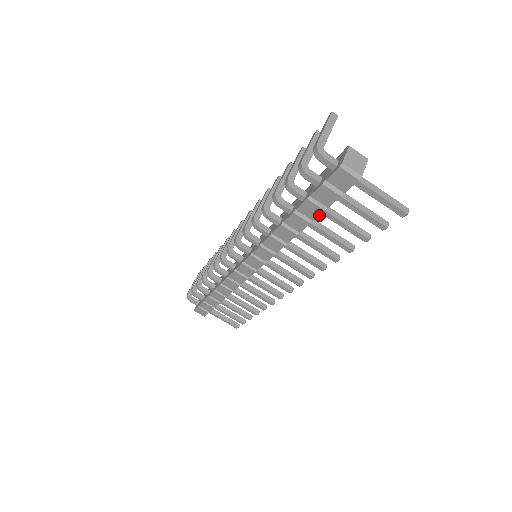
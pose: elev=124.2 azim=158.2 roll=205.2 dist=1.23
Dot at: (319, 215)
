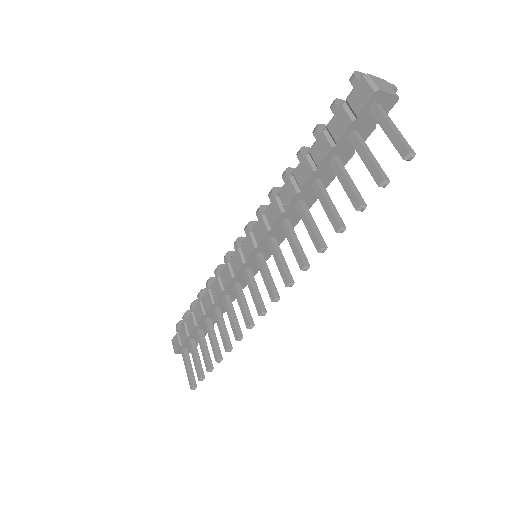
Dot at: (325, 156)
